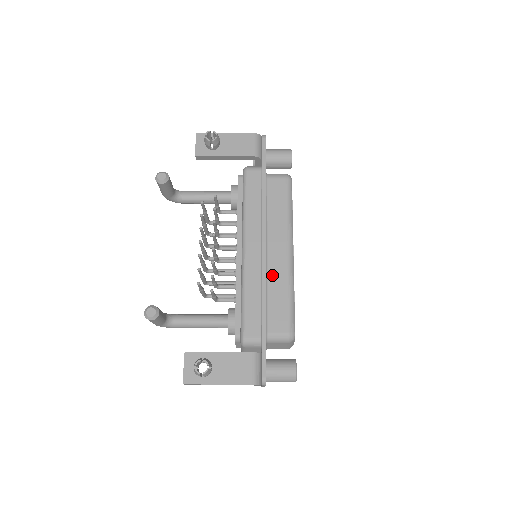
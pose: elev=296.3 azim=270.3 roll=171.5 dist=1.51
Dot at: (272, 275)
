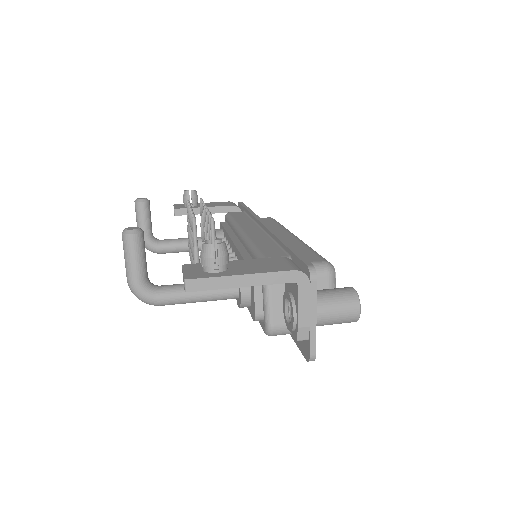
Dot at: occluded
